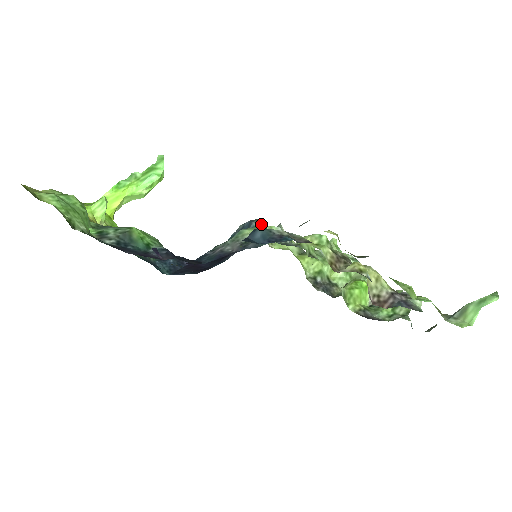
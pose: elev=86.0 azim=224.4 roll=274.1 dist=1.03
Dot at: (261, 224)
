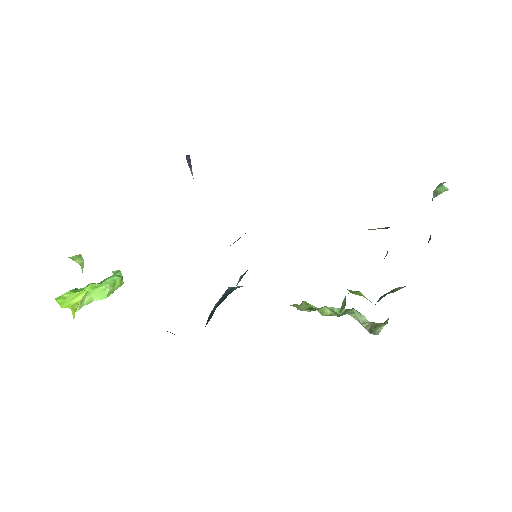
Dot at: (237, 286)
